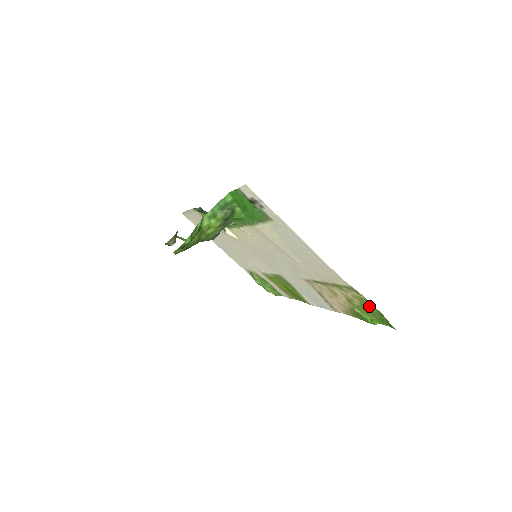
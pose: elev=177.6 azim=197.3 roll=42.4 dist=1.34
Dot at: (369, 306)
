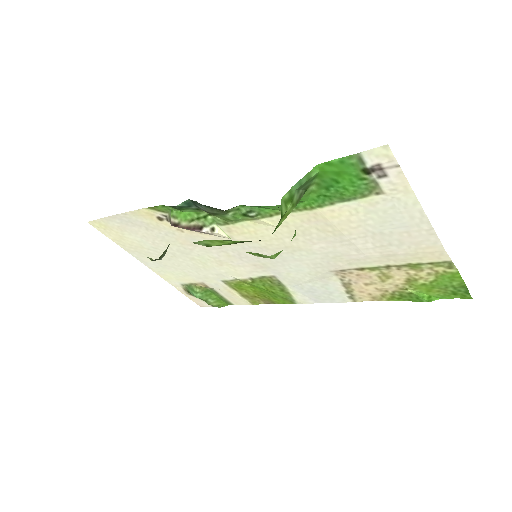
Dot at: (450, 280)
